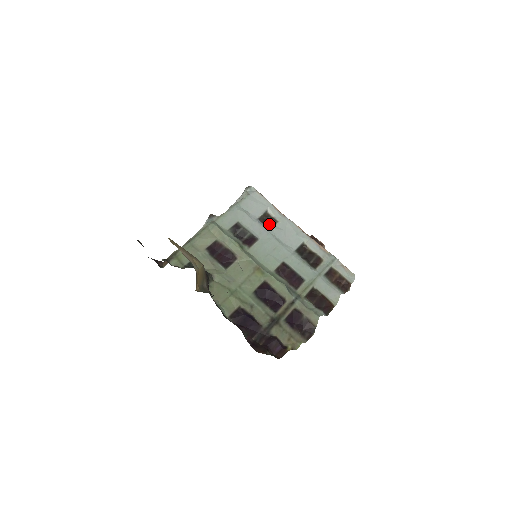
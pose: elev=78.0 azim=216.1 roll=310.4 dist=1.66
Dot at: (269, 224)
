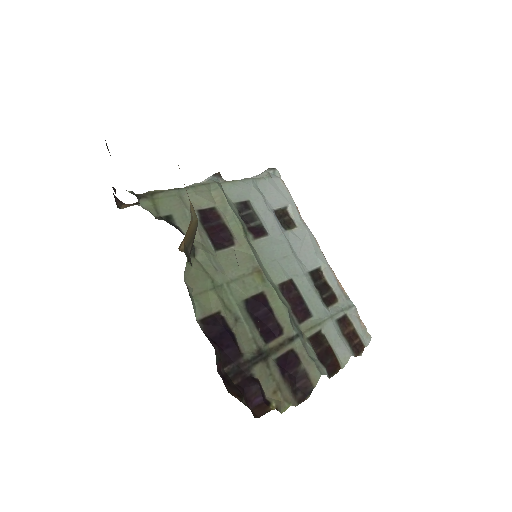
Dot at: (285, 224)
